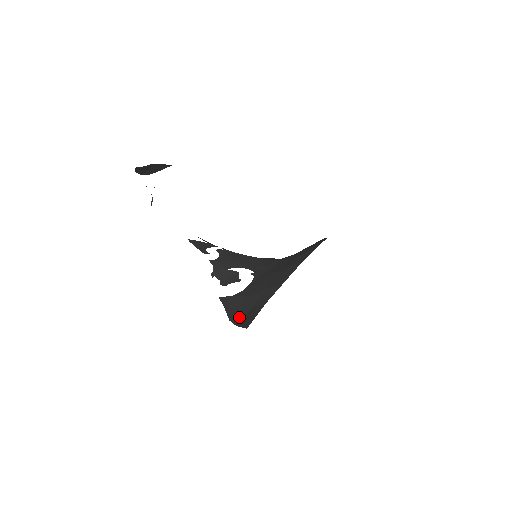
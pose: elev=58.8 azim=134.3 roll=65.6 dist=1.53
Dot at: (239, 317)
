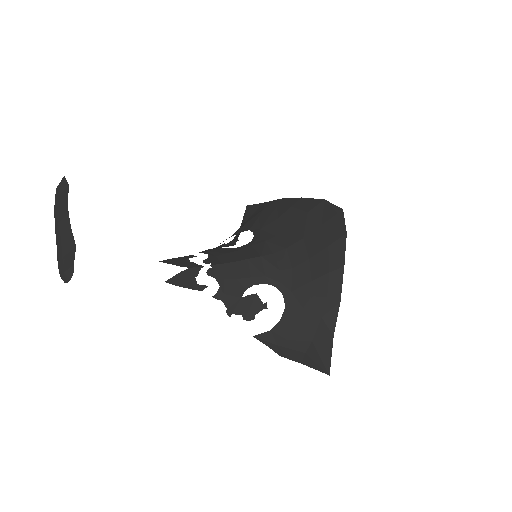
Dot at: (296, 354)
